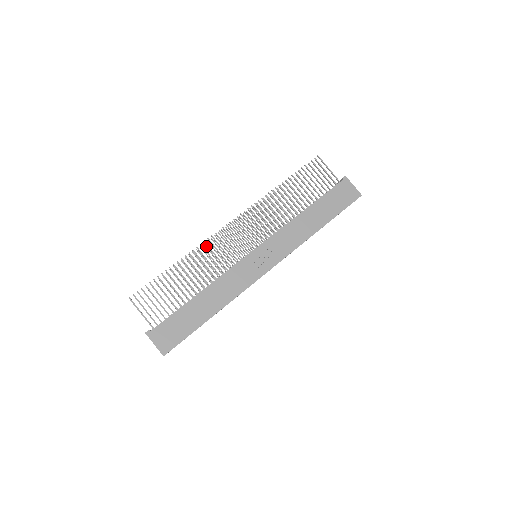
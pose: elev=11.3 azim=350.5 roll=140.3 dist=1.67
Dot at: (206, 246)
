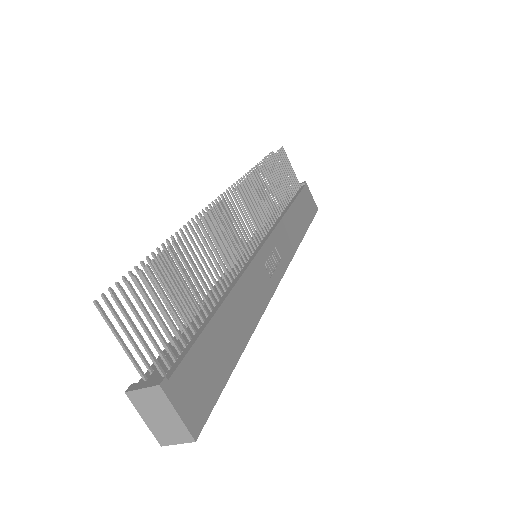
Dot at: occluded
